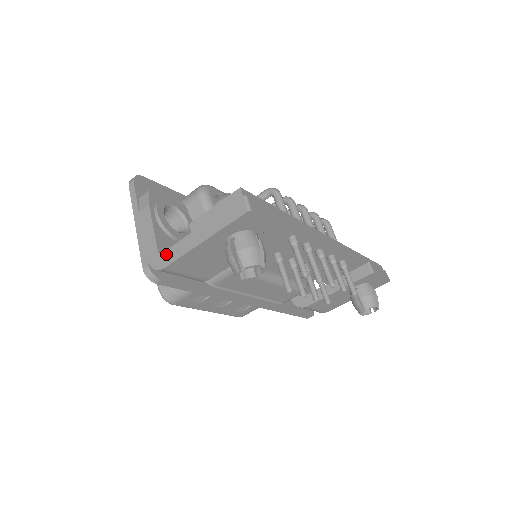
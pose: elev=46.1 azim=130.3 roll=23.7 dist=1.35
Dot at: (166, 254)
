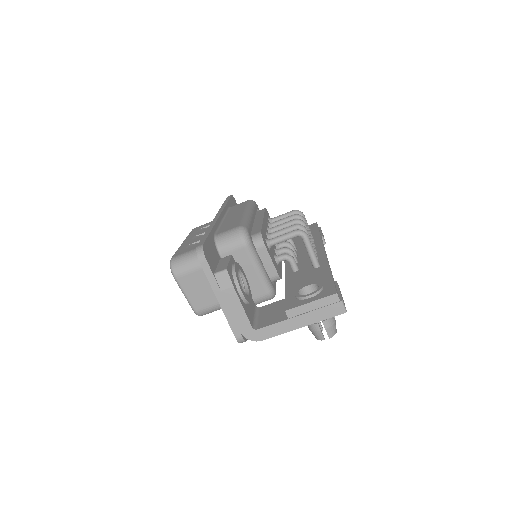
Dot at: (263, 331)
